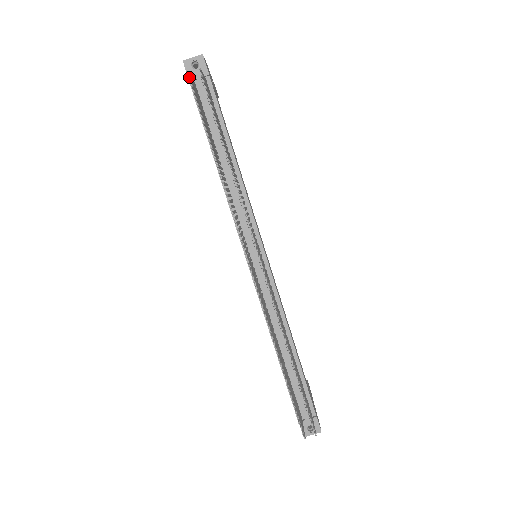
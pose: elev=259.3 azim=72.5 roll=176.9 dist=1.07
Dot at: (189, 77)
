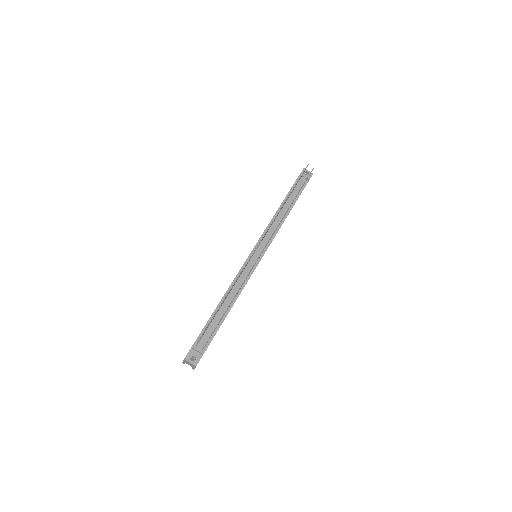
Dot at: (307, 166)
